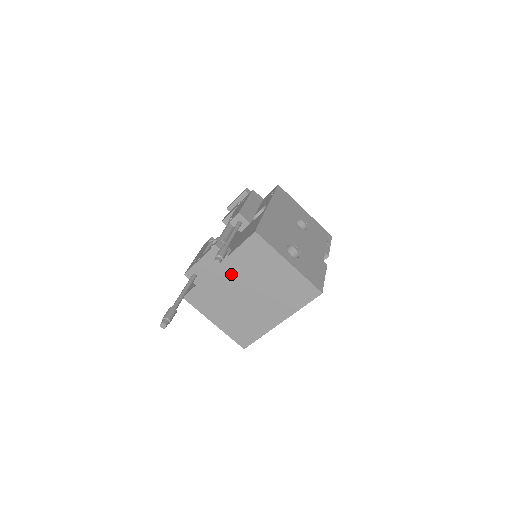
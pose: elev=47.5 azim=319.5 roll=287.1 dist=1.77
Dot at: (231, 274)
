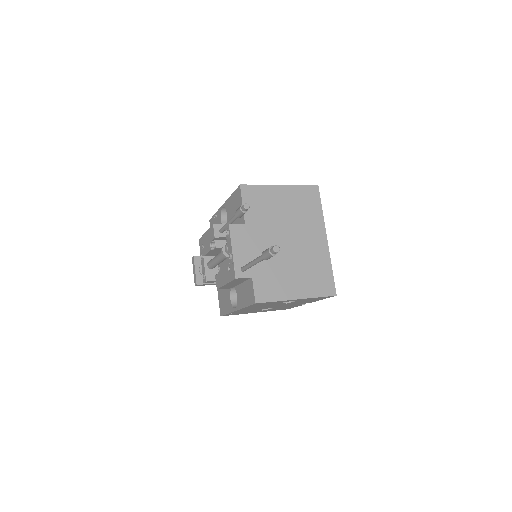
Dot at: (261, 237)
